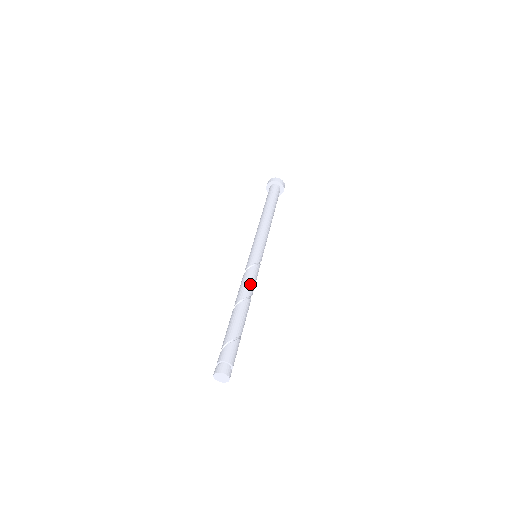
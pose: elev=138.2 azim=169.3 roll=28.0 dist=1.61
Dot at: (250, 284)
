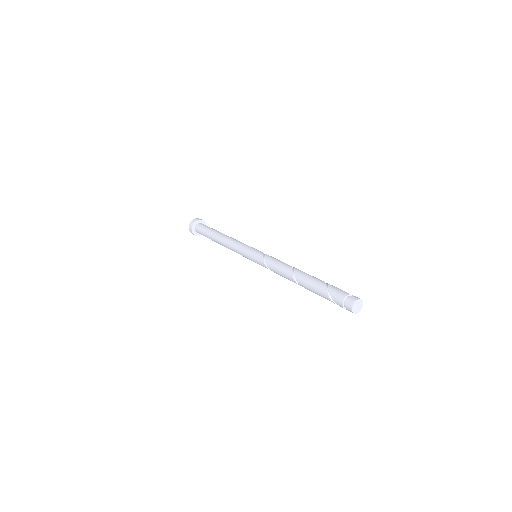
Dot at: (281, 264)
